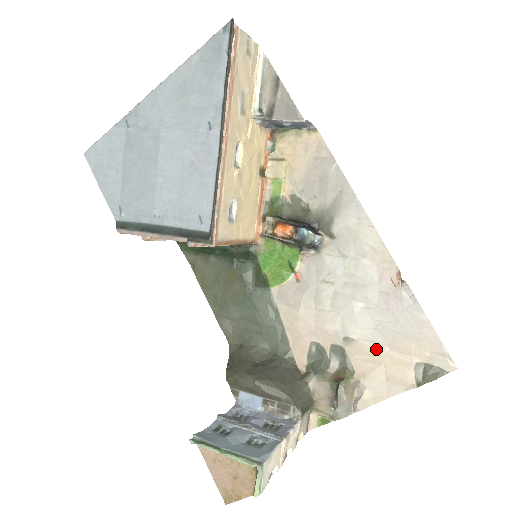
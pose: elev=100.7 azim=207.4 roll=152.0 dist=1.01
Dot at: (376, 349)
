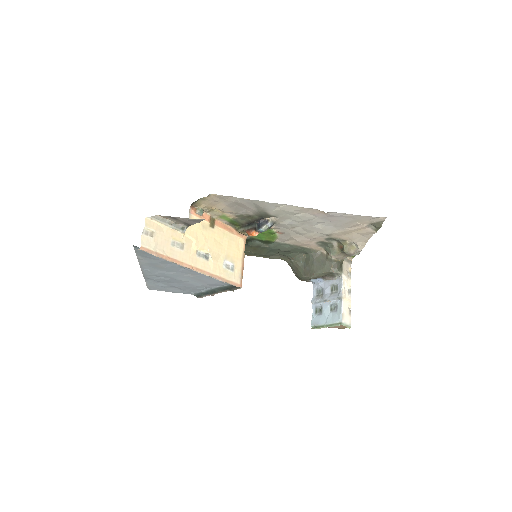
Dot at: (344, 231)
